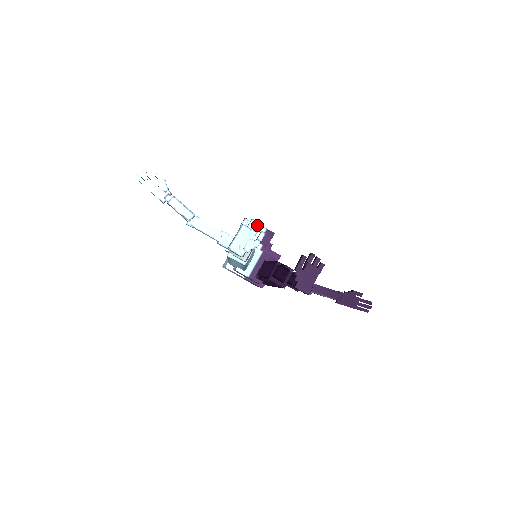
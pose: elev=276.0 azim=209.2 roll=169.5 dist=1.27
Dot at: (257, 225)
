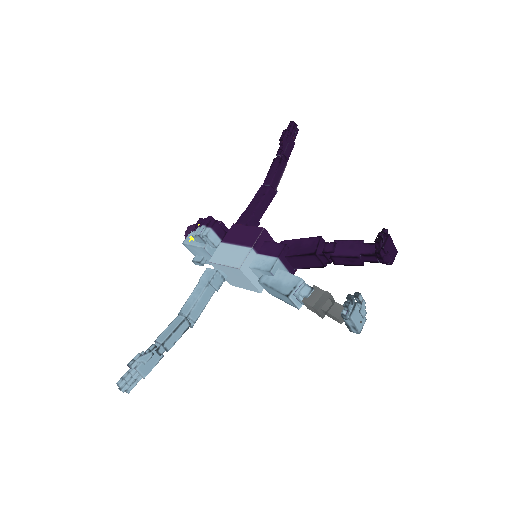
Dot at: (352, 302)
